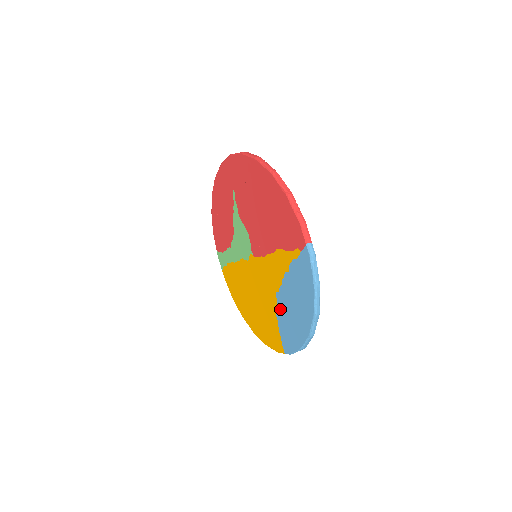
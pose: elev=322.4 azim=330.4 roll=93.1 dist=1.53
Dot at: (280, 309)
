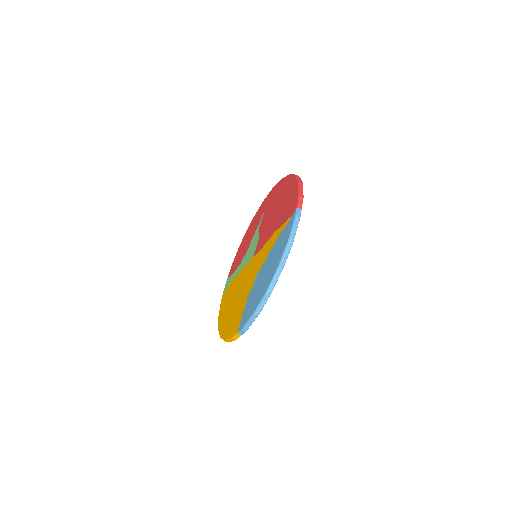
Dot at: (253, 287)
